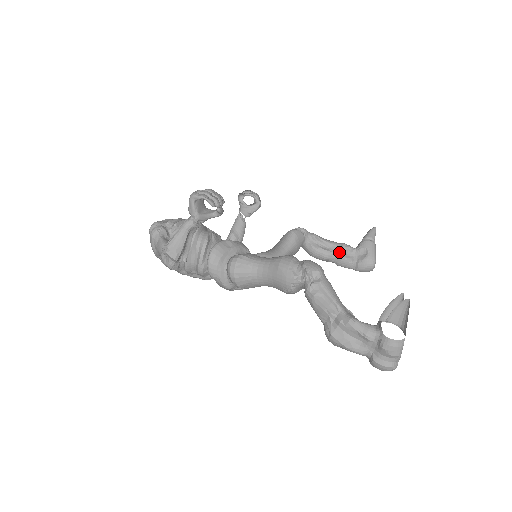
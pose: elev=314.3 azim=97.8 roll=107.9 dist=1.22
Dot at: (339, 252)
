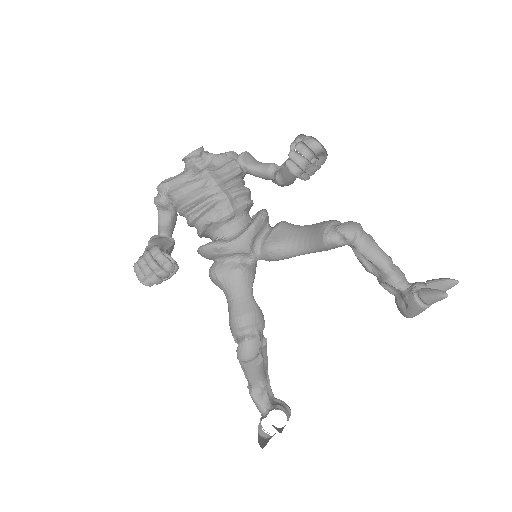
Dot at: (379, 280)
